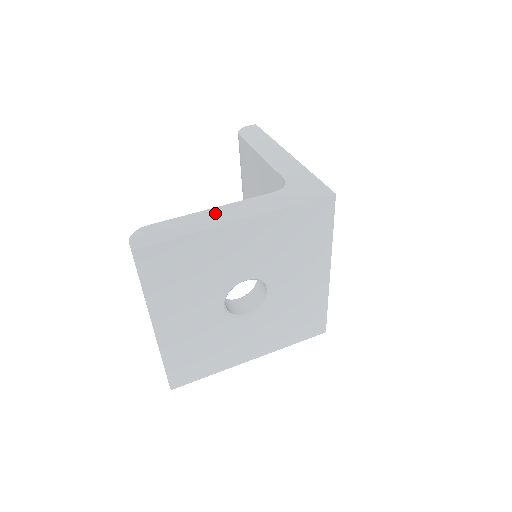
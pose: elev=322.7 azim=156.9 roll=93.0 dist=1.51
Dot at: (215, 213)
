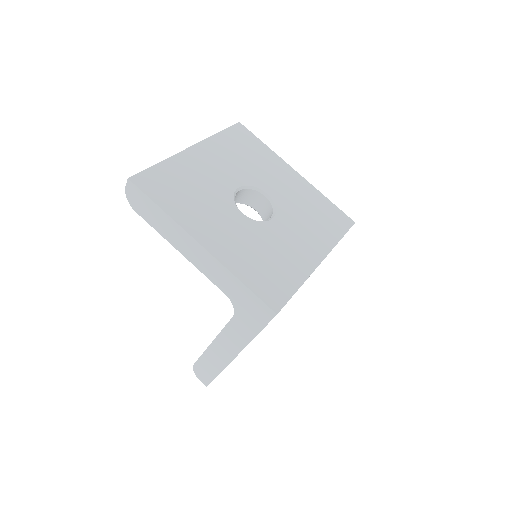
Dot at: (217, 349)
